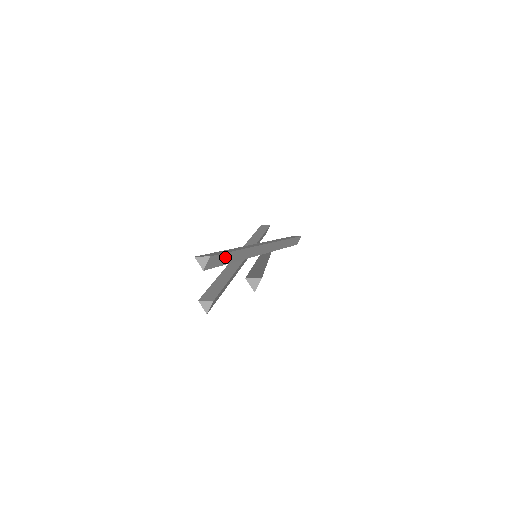
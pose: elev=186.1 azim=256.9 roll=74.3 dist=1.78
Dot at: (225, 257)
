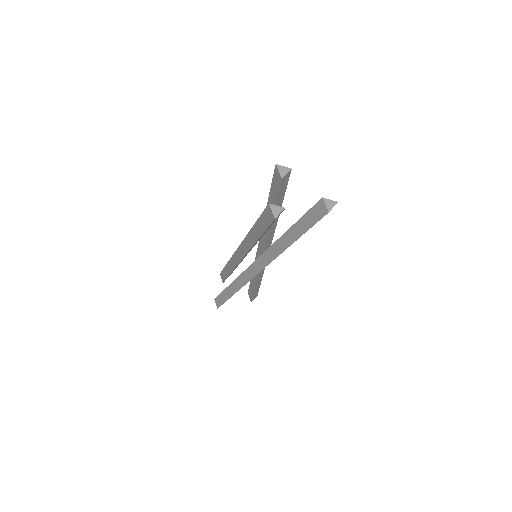
Dot at: (281, 196)
